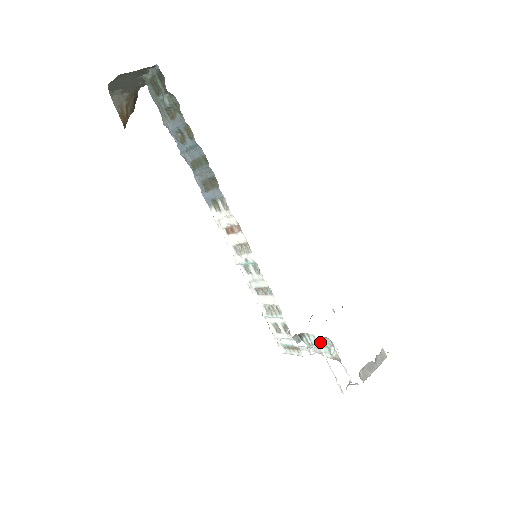
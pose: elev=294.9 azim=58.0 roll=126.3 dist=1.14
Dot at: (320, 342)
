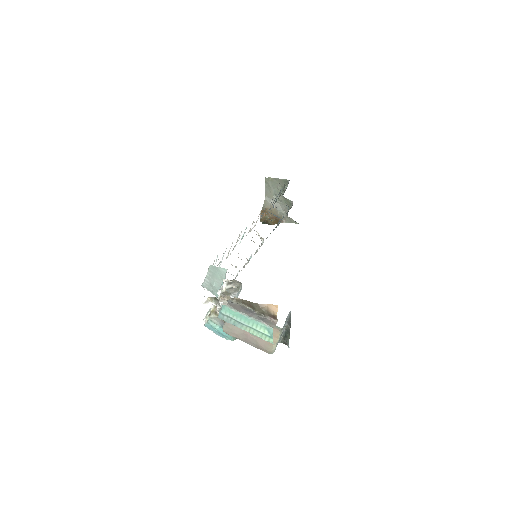
Dot at: occluded
